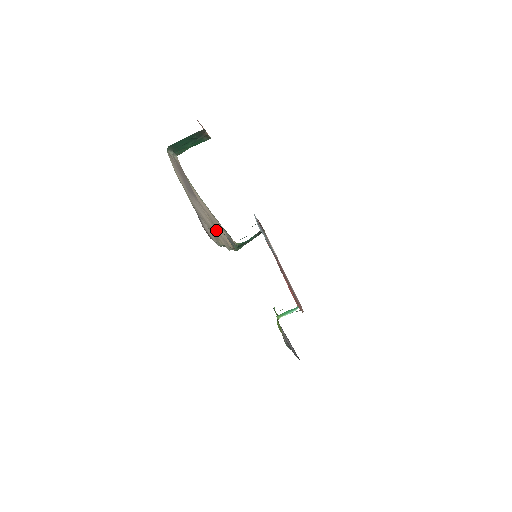
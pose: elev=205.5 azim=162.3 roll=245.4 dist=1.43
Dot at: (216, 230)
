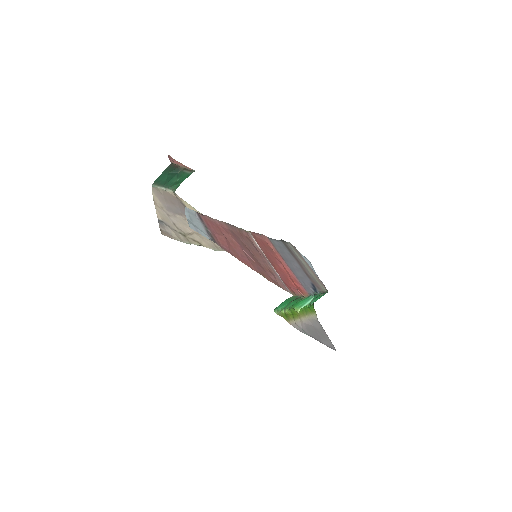
Dot at: (202, 237)
